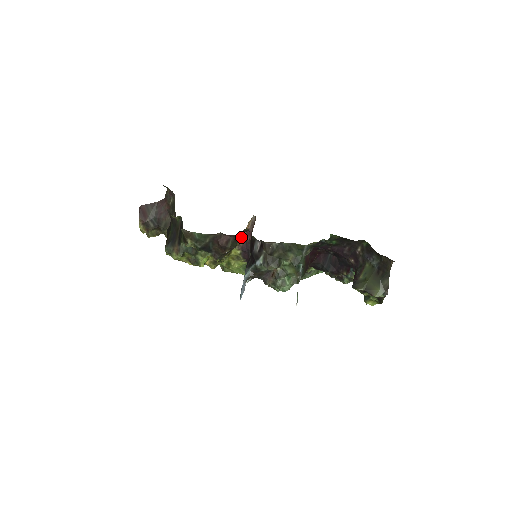
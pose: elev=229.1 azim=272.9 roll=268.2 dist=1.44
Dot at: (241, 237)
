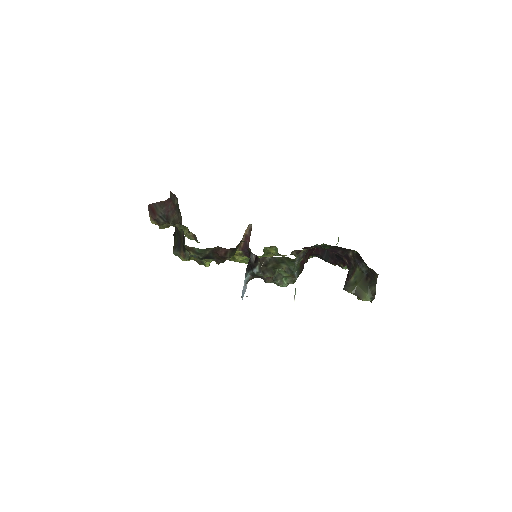
Dot at: (240, 241)
